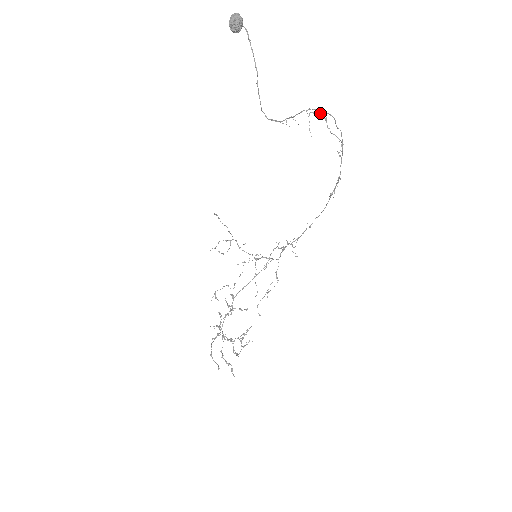
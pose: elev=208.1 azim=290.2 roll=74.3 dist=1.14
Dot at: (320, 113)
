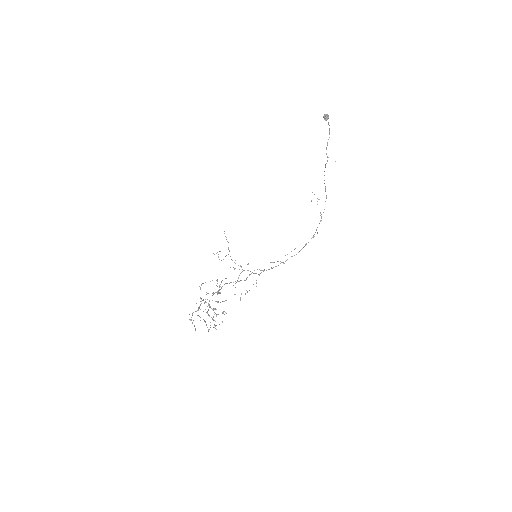
Dot at: occluded
